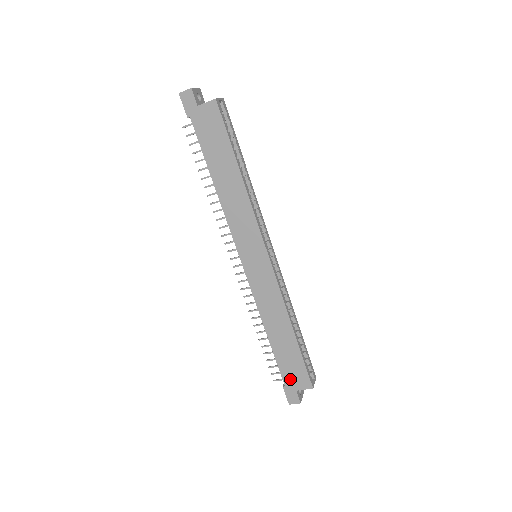
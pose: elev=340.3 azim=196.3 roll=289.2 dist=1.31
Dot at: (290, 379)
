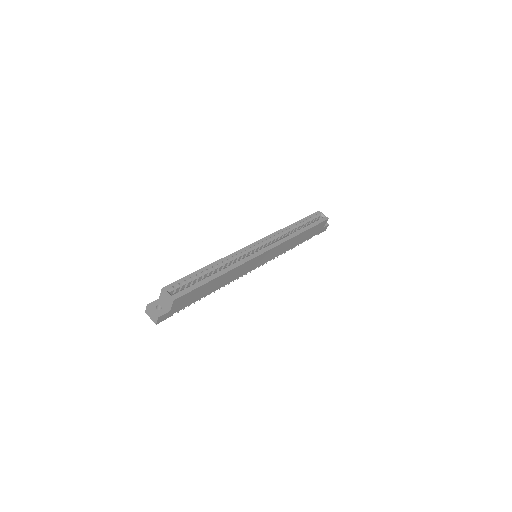
Dot at: occluded
